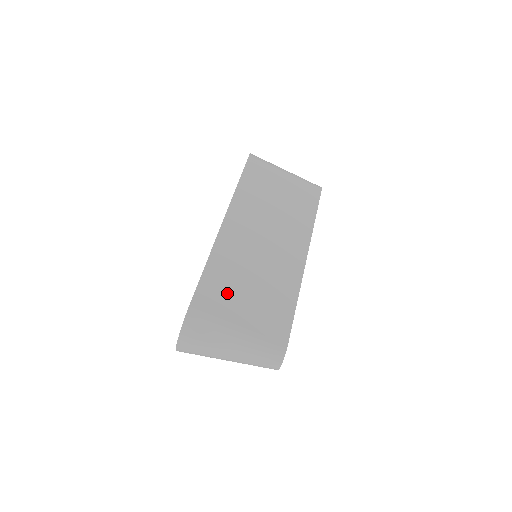
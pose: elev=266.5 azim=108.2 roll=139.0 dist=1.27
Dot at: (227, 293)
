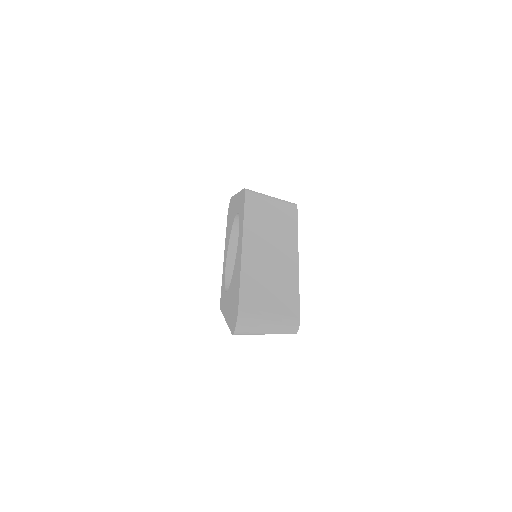
Dot at: (258, 294)
